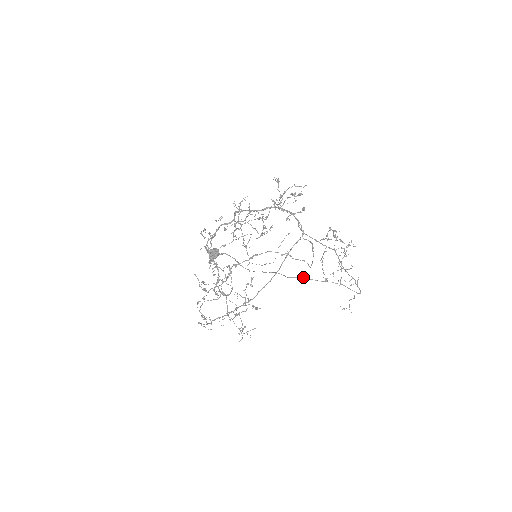
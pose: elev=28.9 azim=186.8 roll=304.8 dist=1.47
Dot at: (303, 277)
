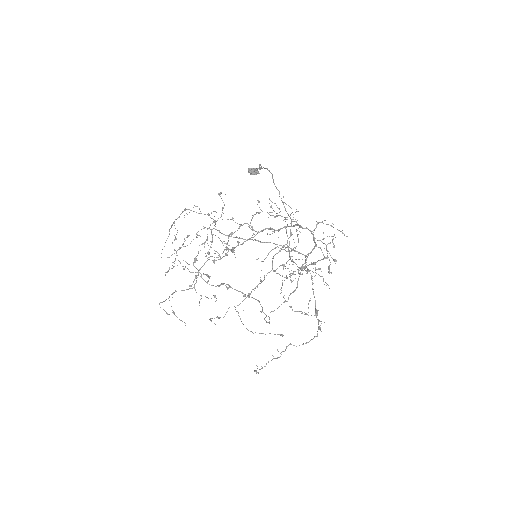
Dot at: occluded
